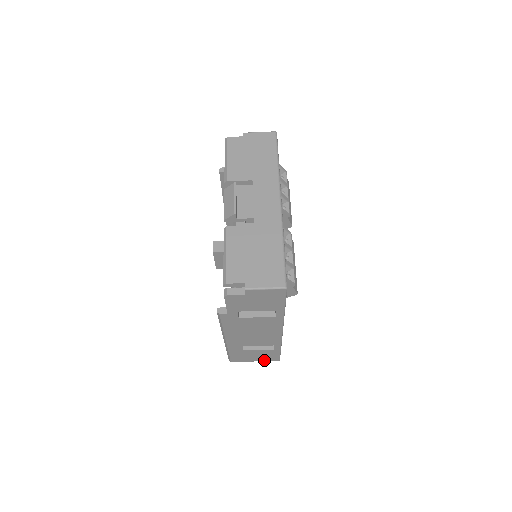
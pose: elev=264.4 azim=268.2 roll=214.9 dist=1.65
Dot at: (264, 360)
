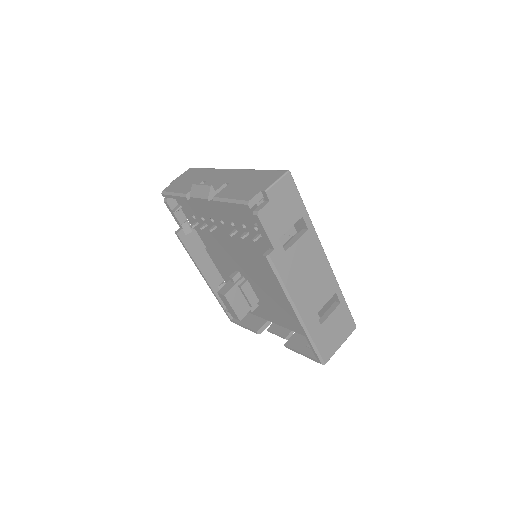
Dot at: (346, 336)
